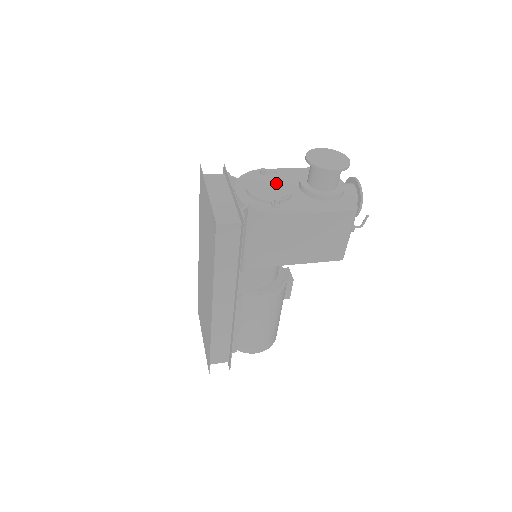
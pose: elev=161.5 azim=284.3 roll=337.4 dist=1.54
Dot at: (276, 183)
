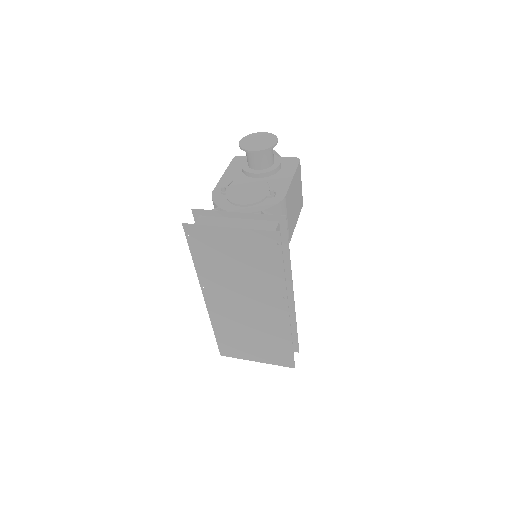
Dot at: (243, 187)
